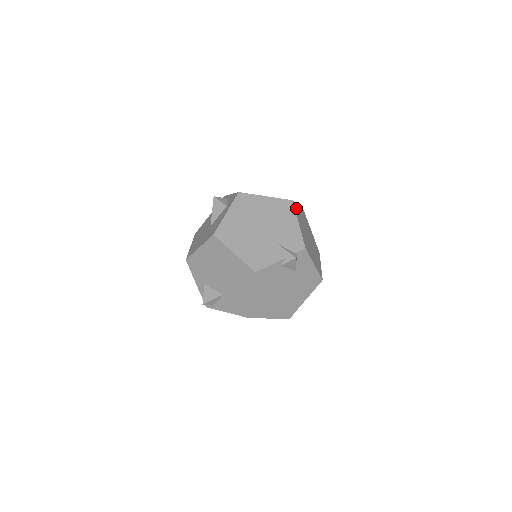
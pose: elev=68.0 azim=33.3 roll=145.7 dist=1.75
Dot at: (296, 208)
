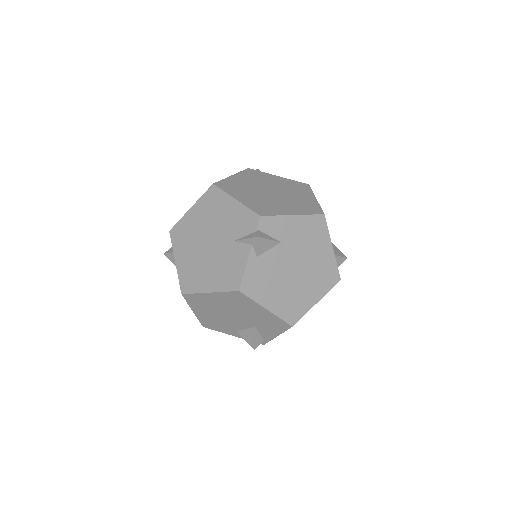
Dot at: (225, 185)
